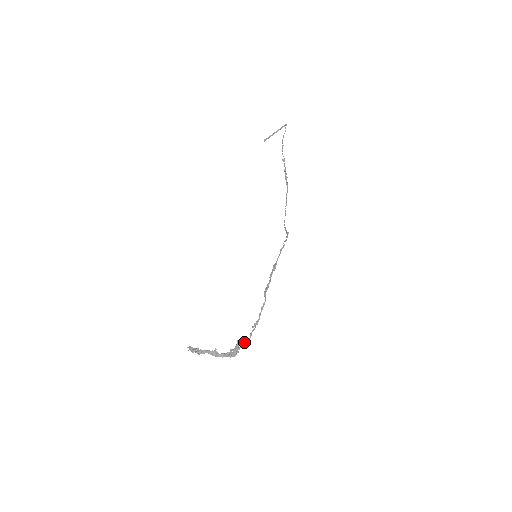
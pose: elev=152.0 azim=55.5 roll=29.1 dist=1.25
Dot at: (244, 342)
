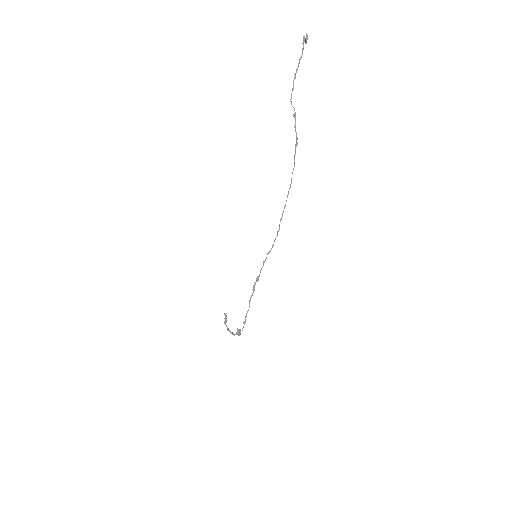
Dot at: (240, 331)
